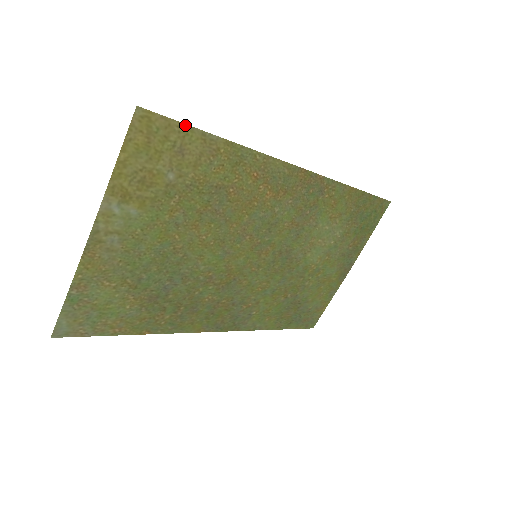
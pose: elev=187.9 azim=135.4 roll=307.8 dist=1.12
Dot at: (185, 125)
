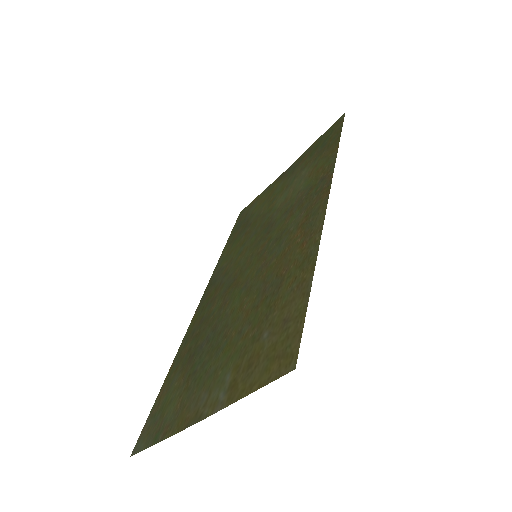
Dot at: (305, 314)
